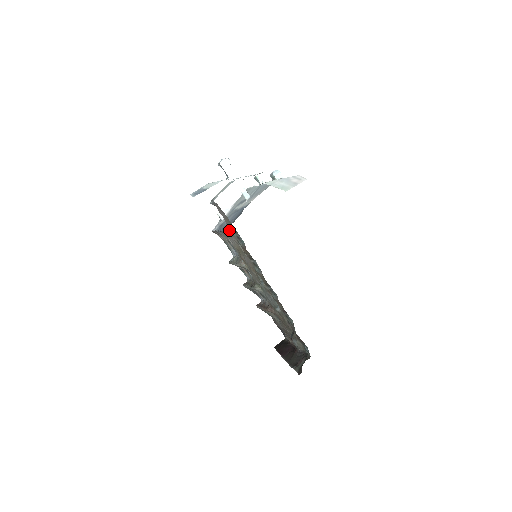
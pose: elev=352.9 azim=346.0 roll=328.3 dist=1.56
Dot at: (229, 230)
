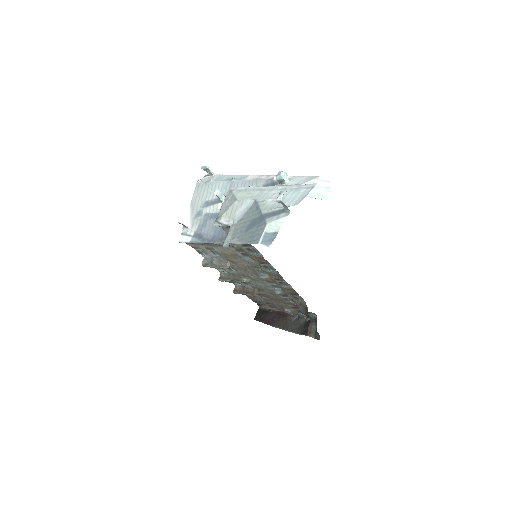
Dot at: (235, 245)
